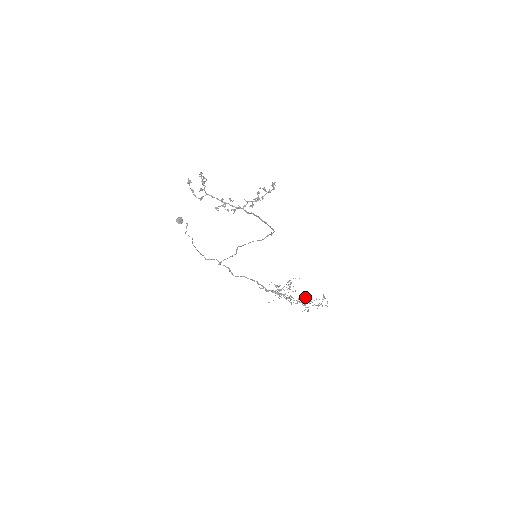
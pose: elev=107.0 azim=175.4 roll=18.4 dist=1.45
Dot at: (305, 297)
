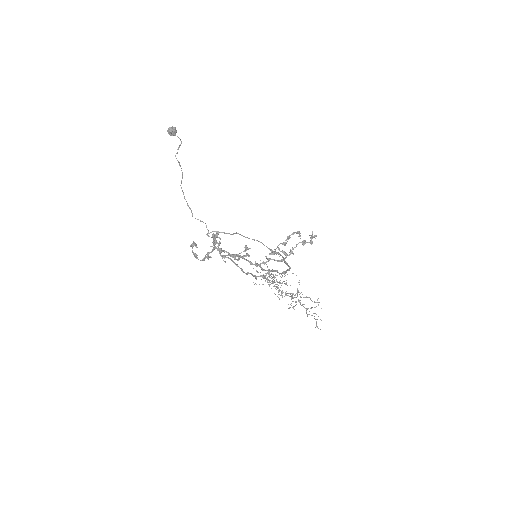
Dot at: occluded
